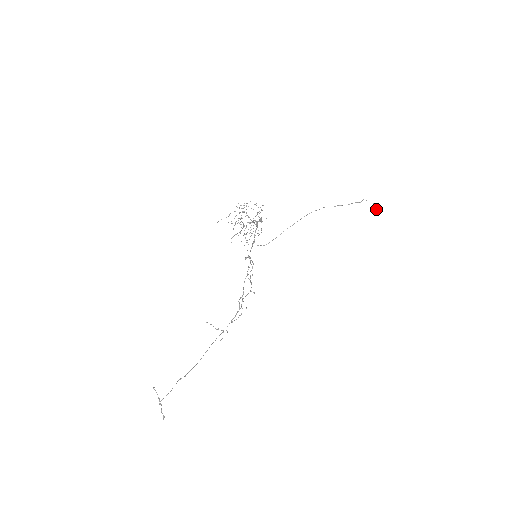
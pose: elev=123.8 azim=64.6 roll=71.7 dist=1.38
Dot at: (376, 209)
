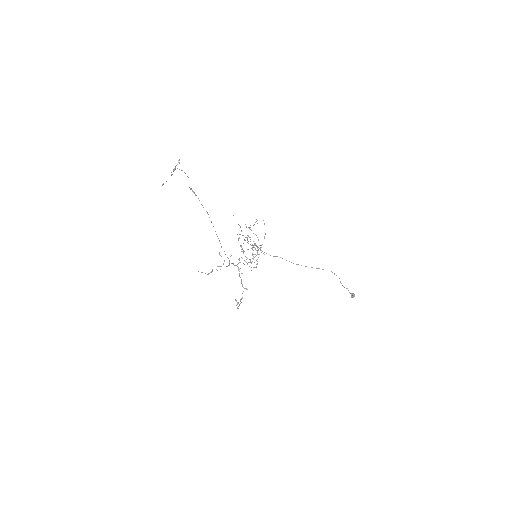
Dot at: (353, 294)
